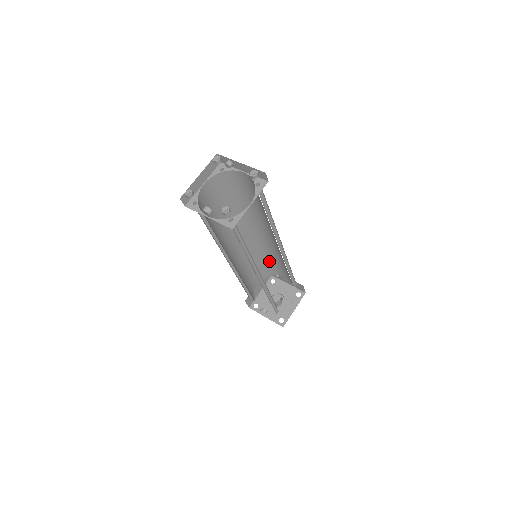
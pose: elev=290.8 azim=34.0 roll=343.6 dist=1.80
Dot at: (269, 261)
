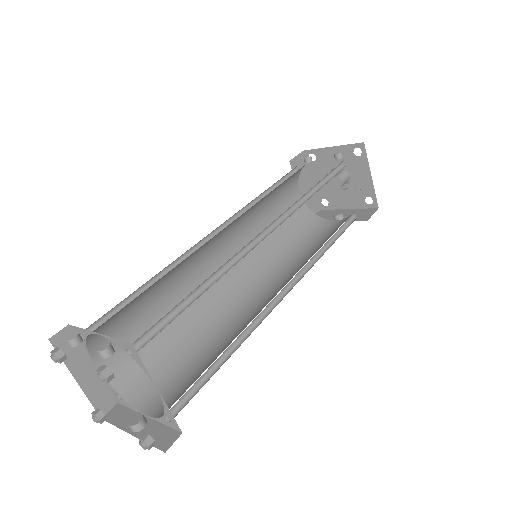
Dot at: (279, 185)
